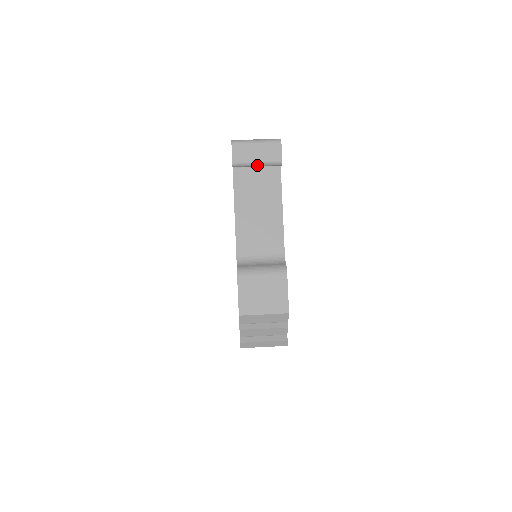
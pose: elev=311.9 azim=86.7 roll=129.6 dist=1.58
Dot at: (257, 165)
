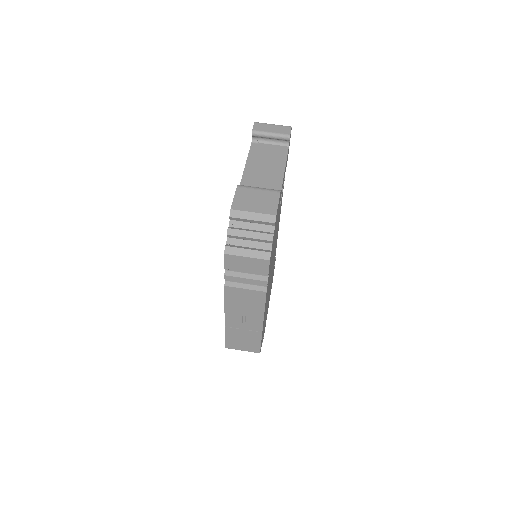
Dot at: (271, 135)
